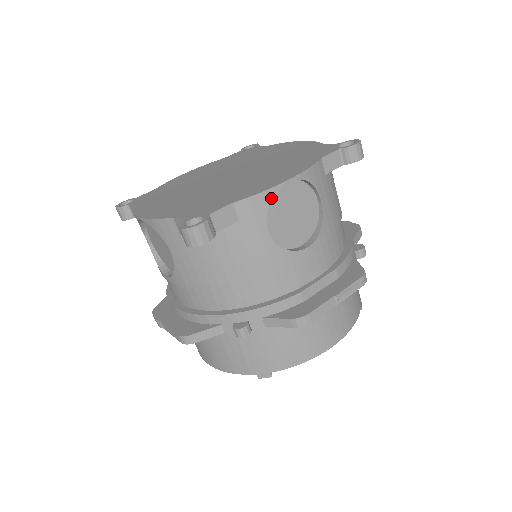
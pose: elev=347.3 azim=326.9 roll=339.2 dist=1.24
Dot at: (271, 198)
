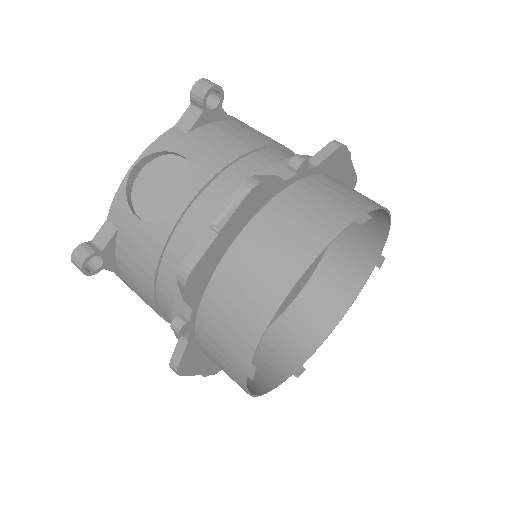
Dot at: (125, 191)
